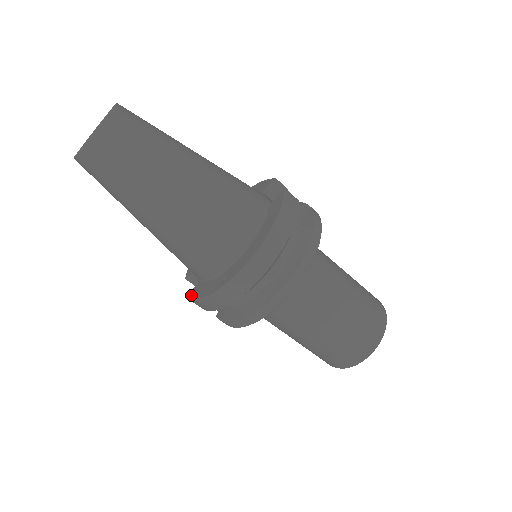
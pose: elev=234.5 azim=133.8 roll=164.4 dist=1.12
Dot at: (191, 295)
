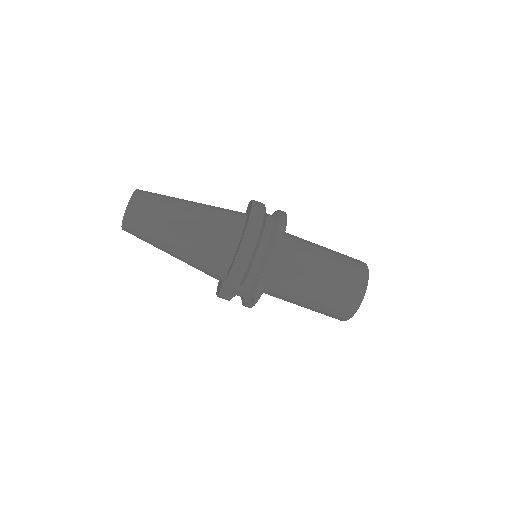
Dot at: (228, 274)
